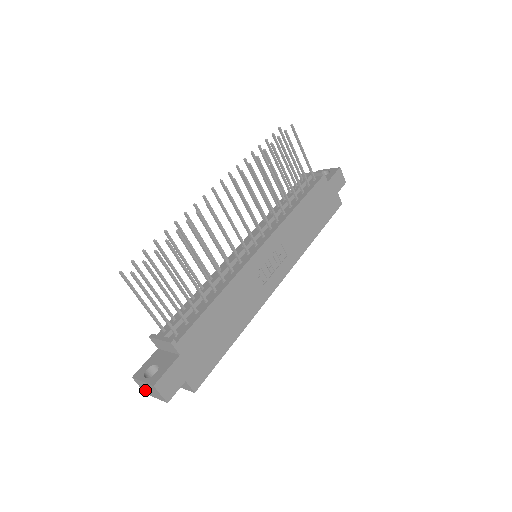
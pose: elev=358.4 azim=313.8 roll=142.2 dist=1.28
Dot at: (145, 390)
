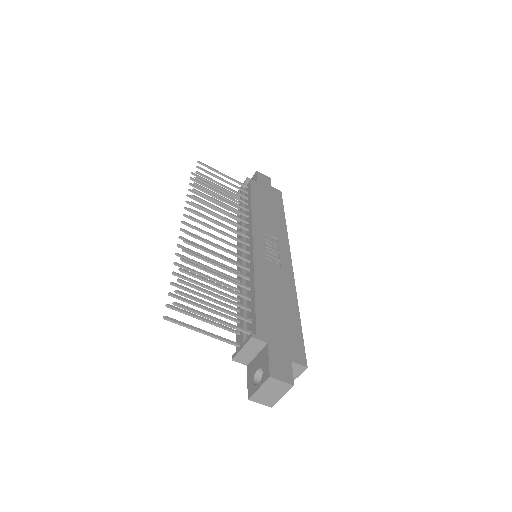
Dot at: (268, 401)
